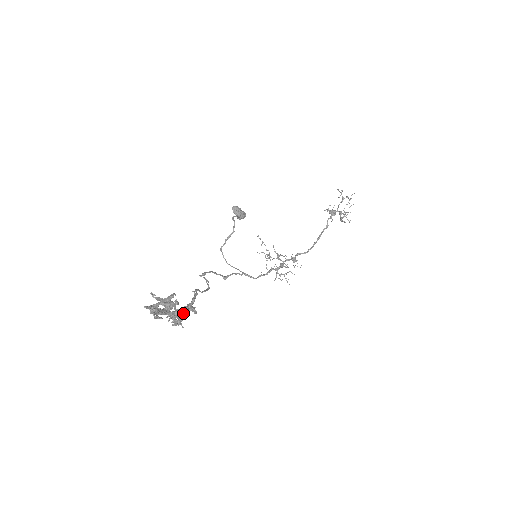
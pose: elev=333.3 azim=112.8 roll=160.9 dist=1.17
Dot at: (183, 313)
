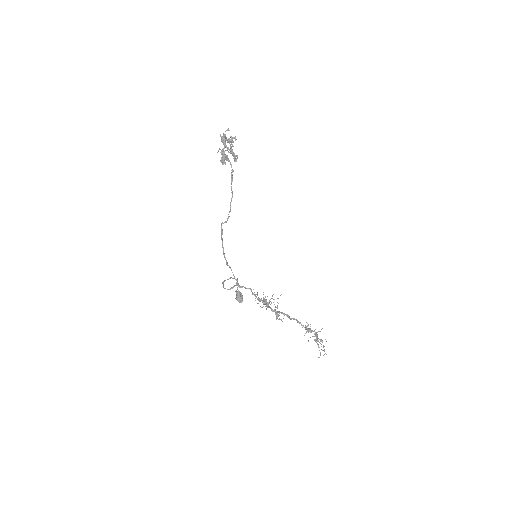
Dot at: occluded
